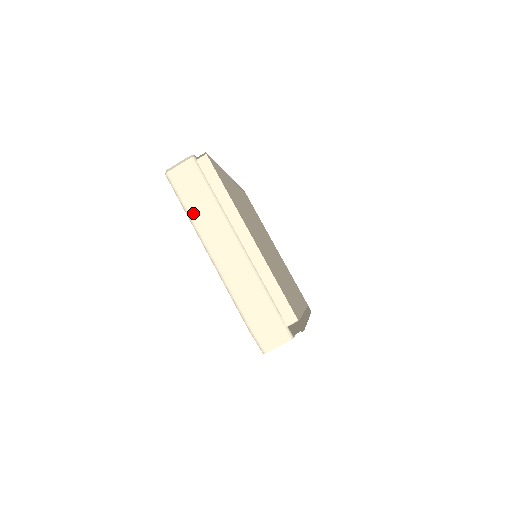
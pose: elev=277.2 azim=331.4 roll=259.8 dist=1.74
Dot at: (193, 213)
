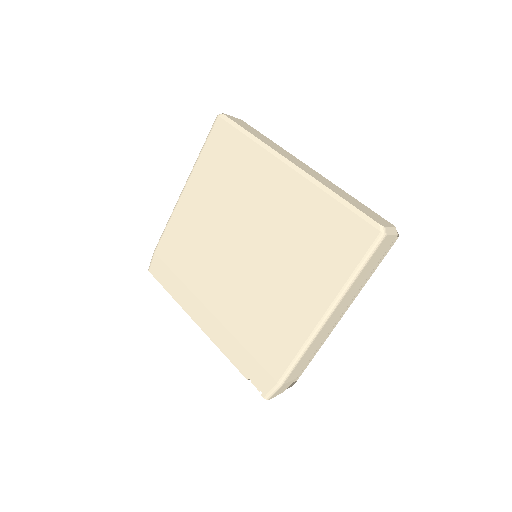
Dot at: (356, 282)
